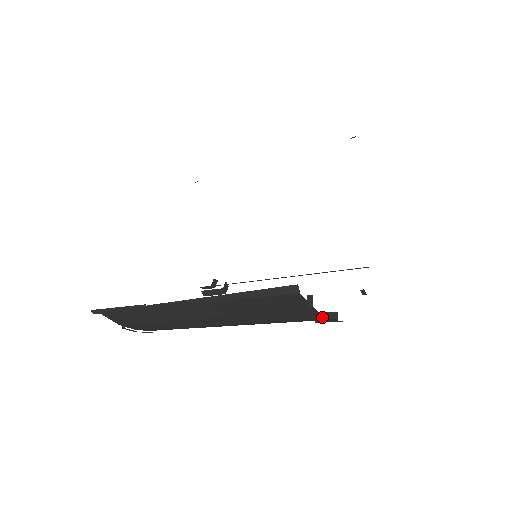
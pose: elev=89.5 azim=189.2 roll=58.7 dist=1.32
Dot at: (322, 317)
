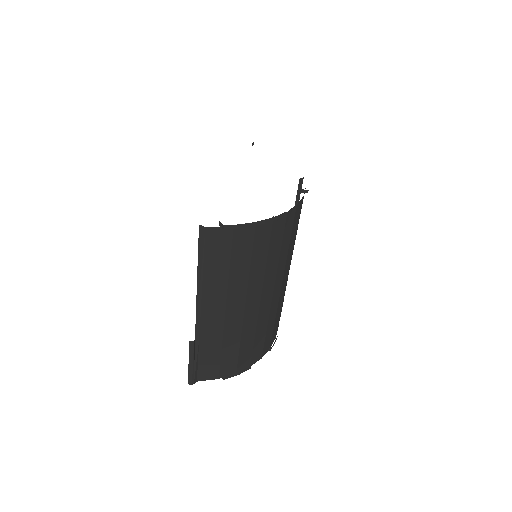
Dot at: (247, 226)
